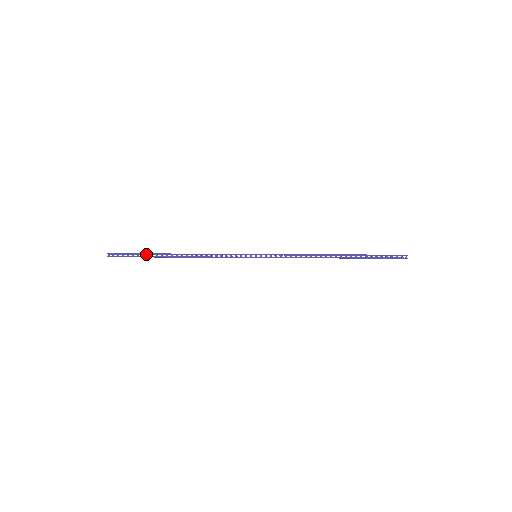
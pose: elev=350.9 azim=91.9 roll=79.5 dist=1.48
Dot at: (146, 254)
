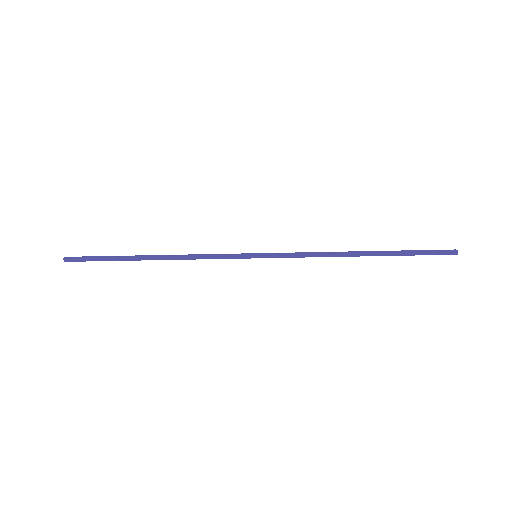
Dot at: (114, 260)
